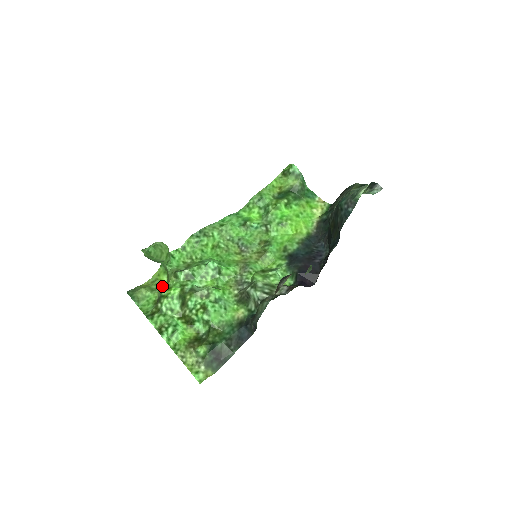
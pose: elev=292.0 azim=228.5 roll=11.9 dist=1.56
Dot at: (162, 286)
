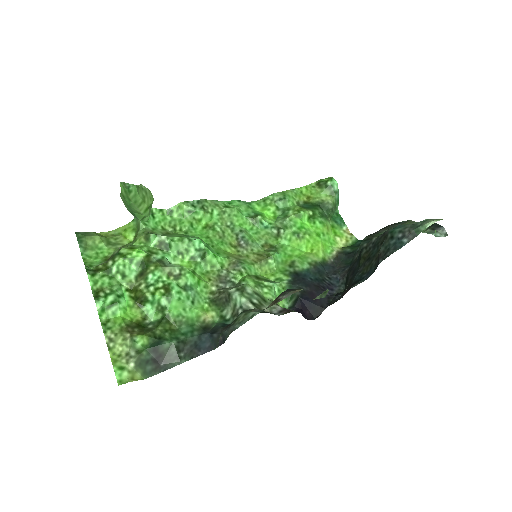
Dot at: (124, 244)
